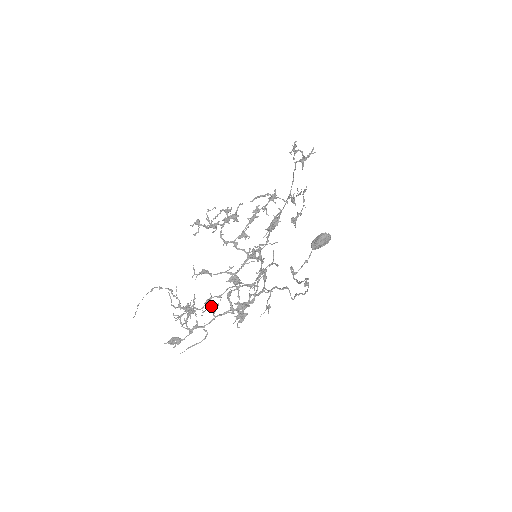
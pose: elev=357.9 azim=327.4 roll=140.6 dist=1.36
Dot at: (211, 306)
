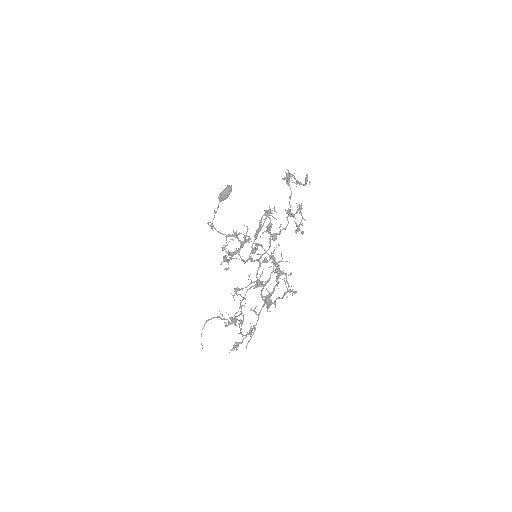
Dot at: (251, 310)
